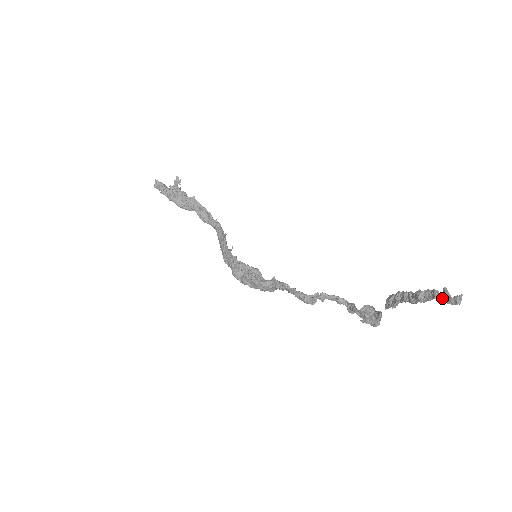
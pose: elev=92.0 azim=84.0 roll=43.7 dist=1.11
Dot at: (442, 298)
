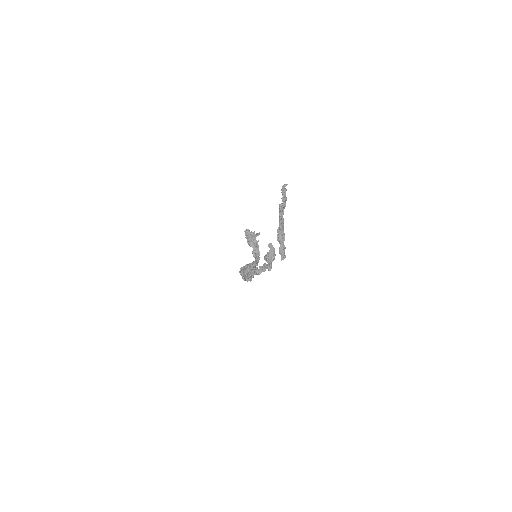
Dot at: (283, 195)
